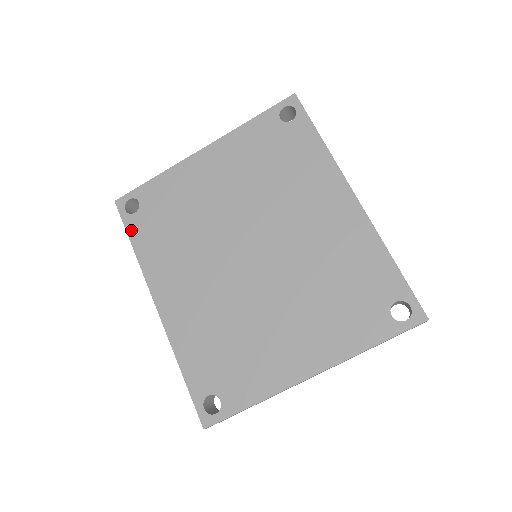
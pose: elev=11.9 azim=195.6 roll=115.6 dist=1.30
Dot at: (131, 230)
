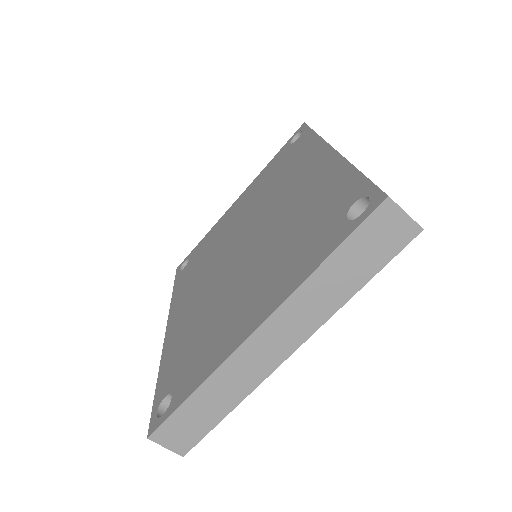
Dot at: (177, 281)
